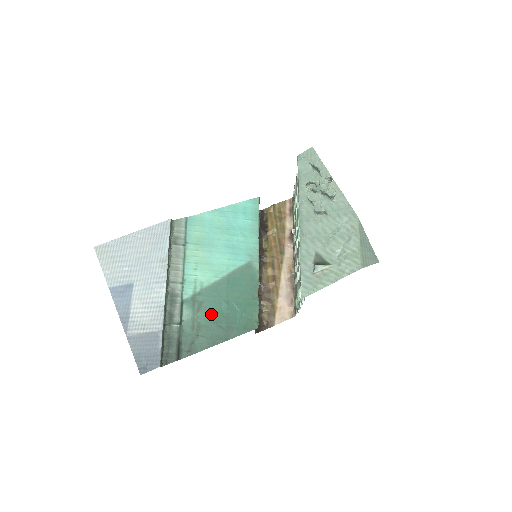
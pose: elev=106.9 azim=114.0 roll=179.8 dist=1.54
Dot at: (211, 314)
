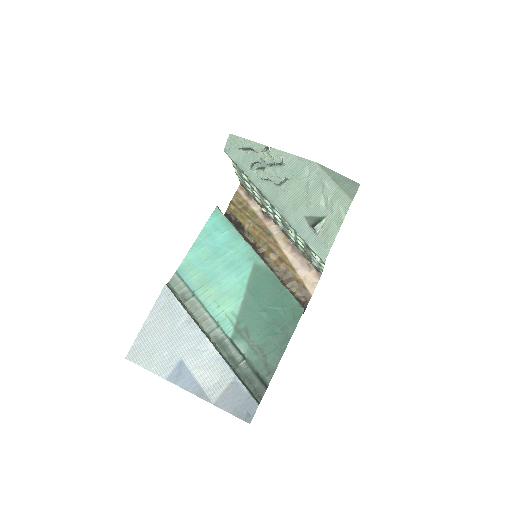
Dot at: (261, 330)
